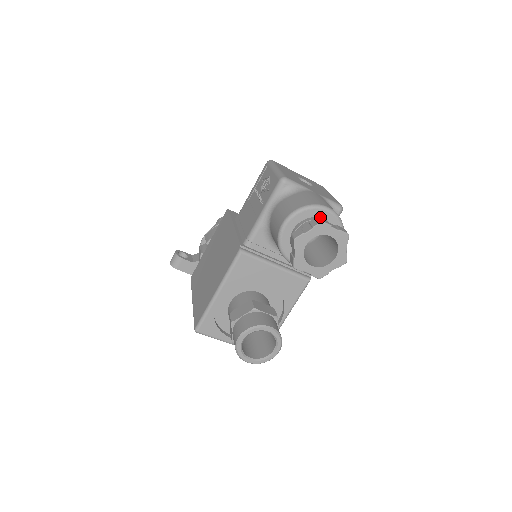
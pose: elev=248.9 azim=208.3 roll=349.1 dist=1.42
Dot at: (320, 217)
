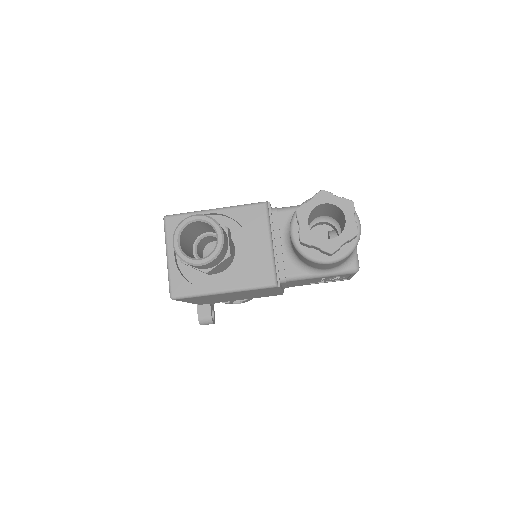
Dot at: occluded
